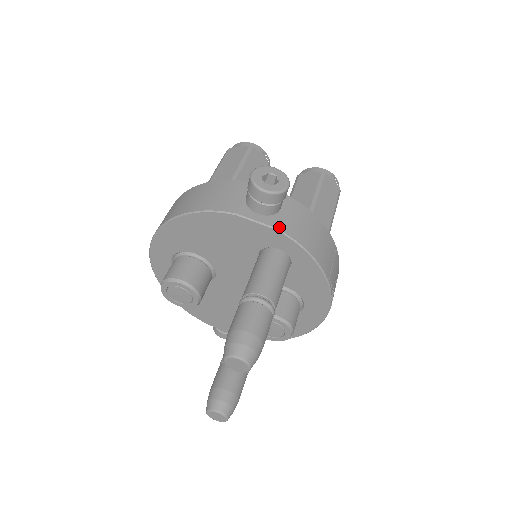
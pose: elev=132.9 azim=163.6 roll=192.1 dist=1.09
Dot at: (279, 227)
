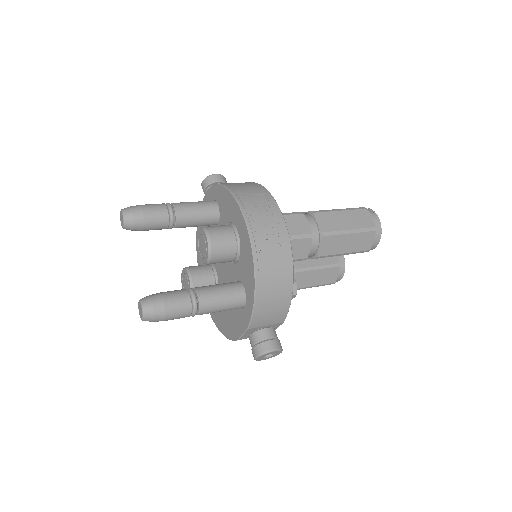
Dot at: occluded
